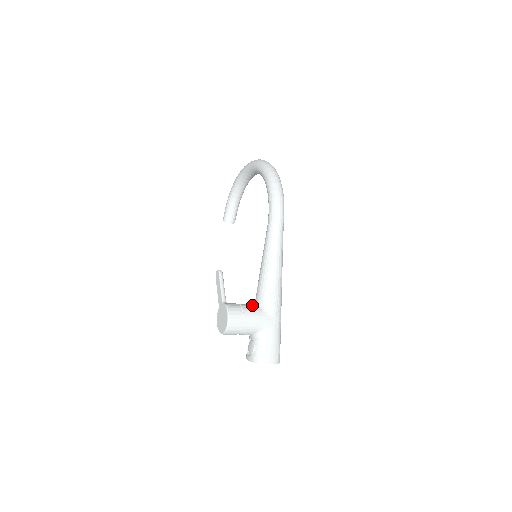
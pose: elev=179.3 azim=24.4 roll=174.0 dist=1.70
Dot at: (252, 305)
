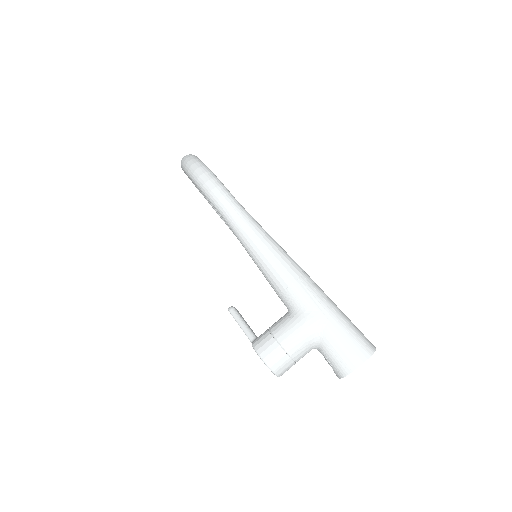
Dot at: (282, 317)
